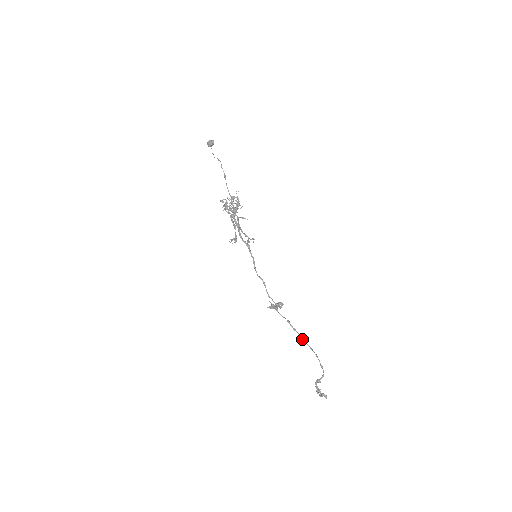
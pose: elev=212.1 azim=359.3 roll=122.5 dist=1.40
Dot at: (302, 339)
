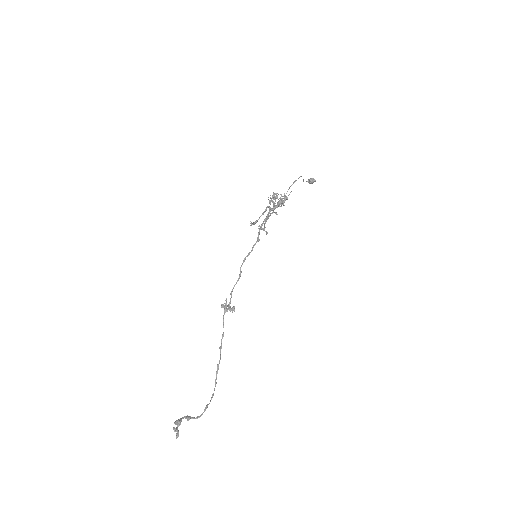
Dot at: (217, 364)
